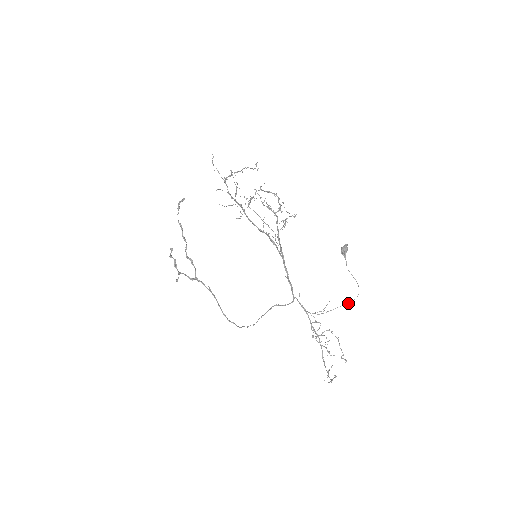
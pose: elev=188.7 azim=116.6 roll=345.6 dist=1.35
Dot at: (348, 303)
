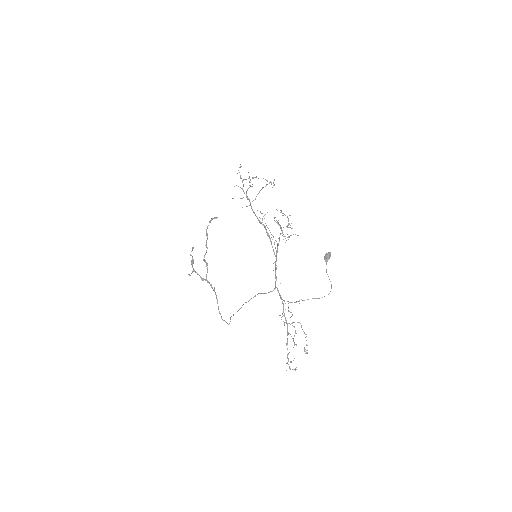
Dot at: (319, 298)
